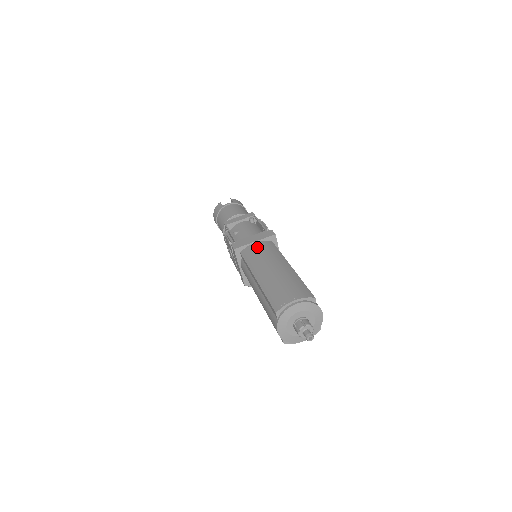
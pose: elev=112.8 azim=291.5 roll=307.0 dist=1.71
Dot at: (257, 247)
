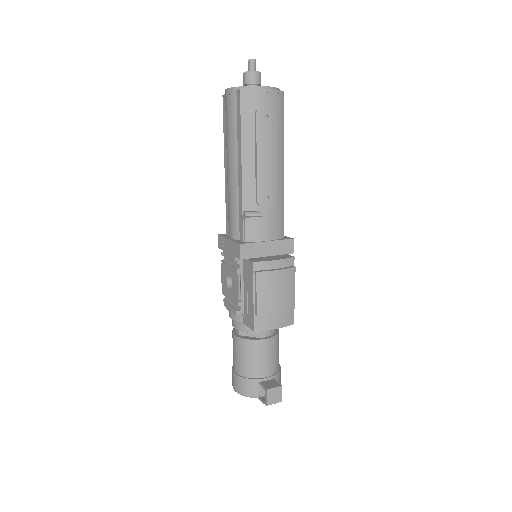
Dot at: occluded
